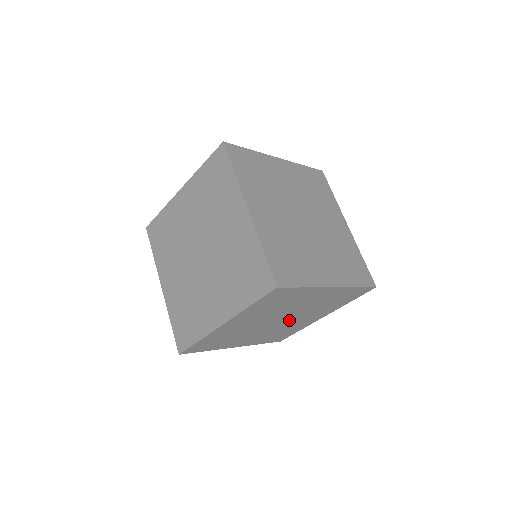
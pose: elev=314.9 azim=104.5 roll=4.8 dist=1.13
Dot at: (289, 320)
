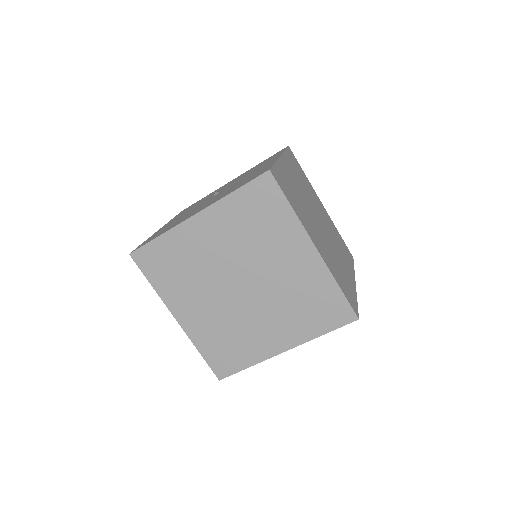
Dot at: (328, 239)
